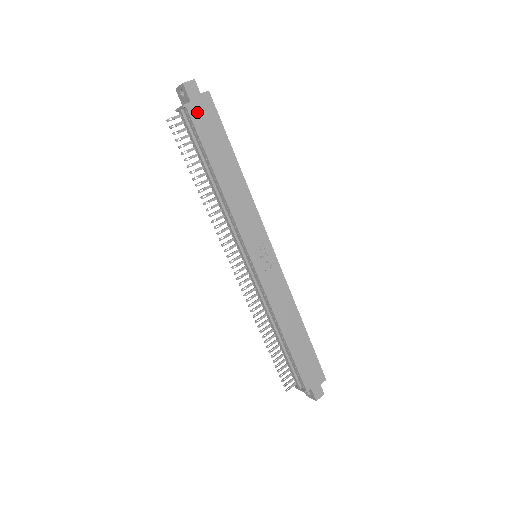
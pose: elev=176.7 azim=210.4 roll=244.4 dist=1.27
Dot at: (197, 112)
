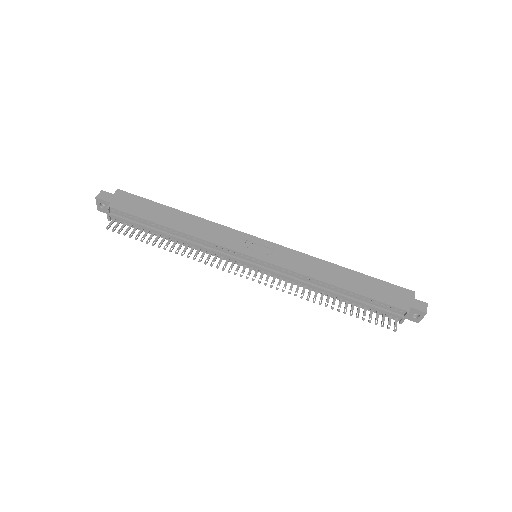
Dot at: (120, 205)
